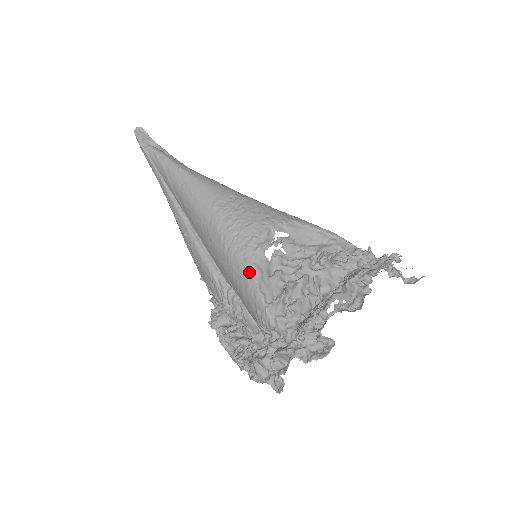
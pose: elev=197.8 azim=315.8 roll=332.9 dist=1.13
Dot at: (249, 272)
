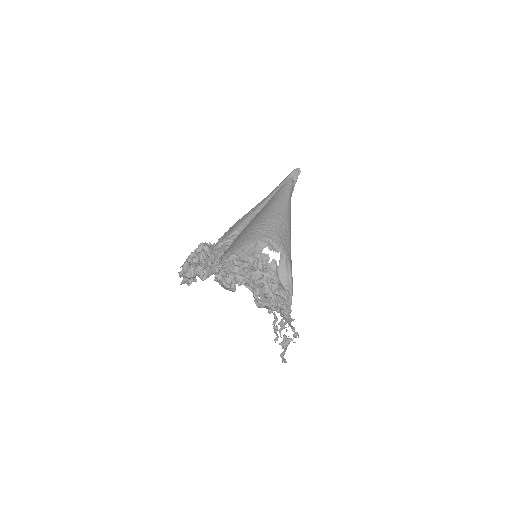
Dot at: (251, 240)
